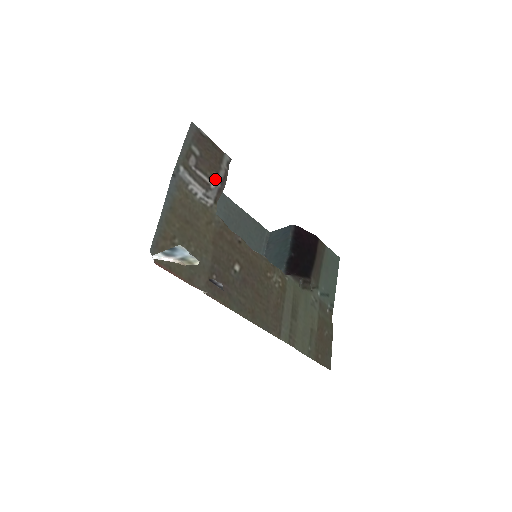
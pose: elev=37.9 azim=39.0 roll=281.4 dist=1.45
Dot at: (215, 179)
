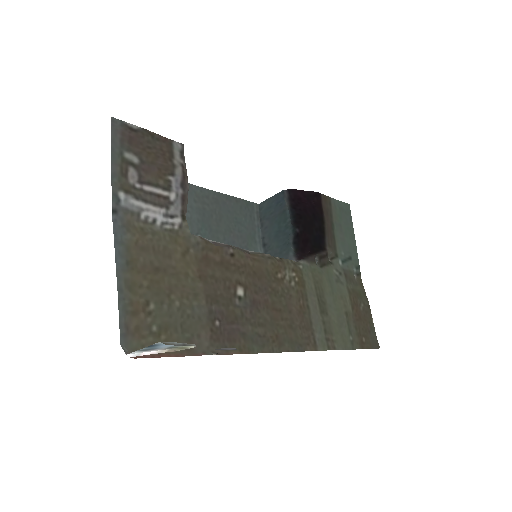
Dot at: (172, 185)
